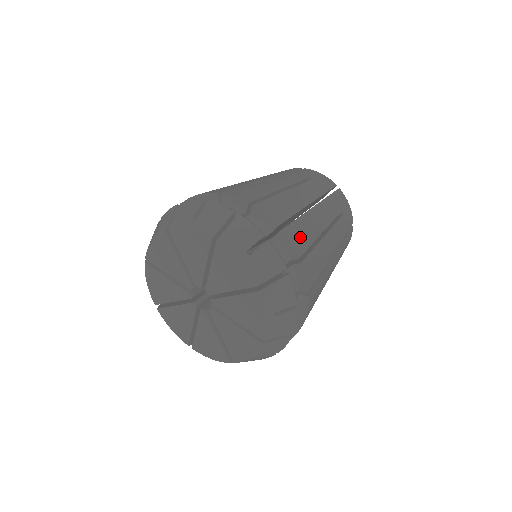
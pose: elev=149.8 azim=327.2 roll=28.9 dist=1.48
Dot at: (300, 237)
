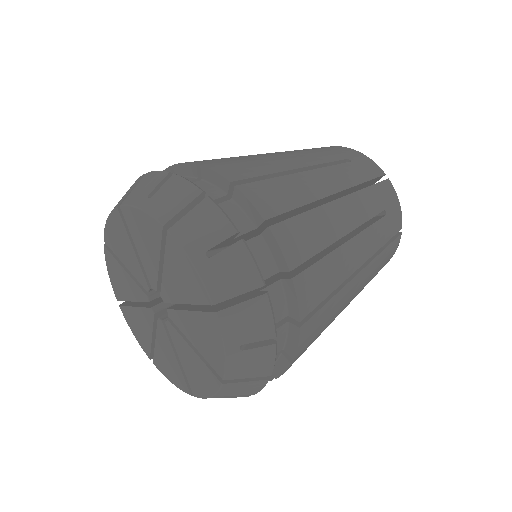
Dot at: (300, 240)
